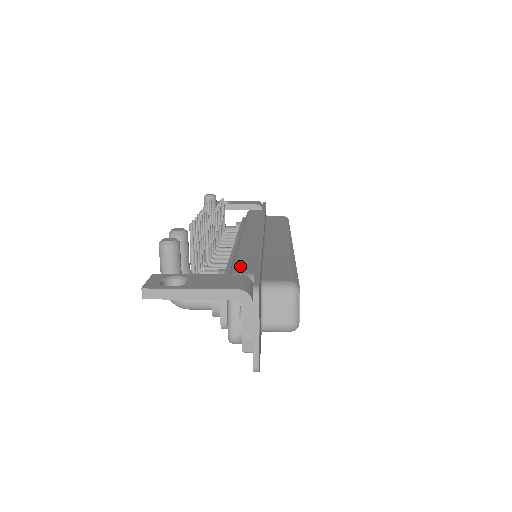
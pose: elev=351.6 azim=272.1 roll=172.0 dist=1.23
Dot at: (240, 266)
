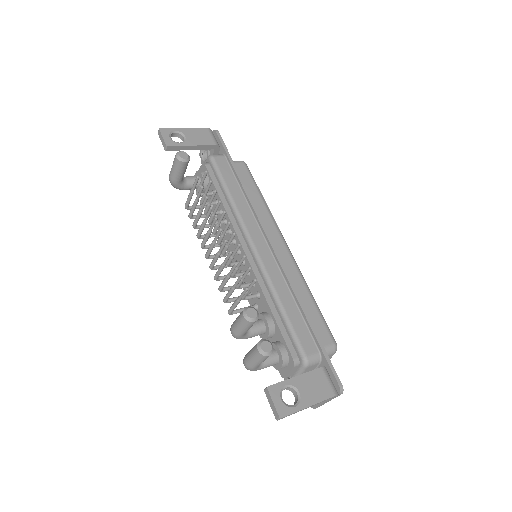
Dot at: (302, 339)
